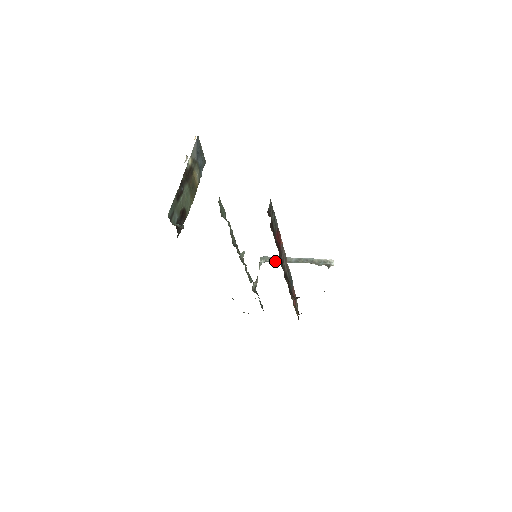
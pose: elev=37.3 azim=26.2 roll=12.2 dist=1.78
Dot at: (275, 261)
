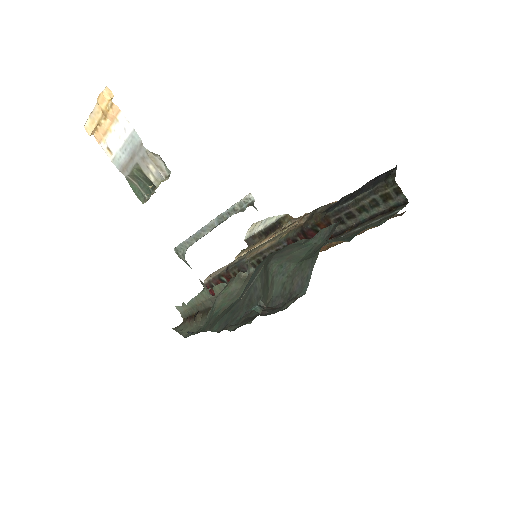
Dot at: occluded
